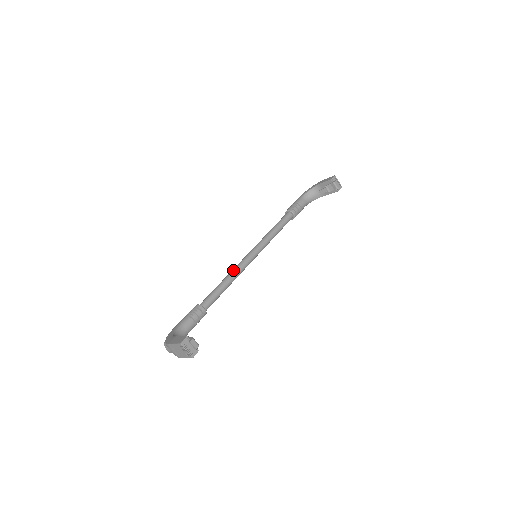
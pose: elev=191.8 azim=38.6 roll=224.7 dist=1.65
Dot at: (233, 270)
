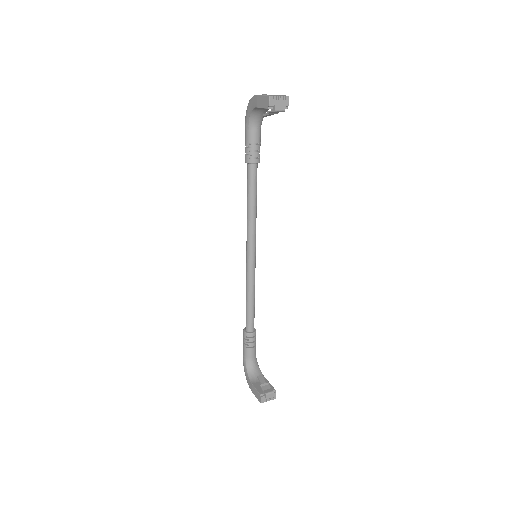
Dot at: (247, 281)
